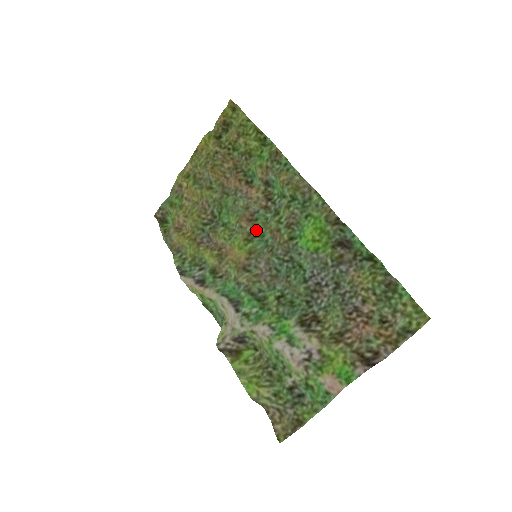
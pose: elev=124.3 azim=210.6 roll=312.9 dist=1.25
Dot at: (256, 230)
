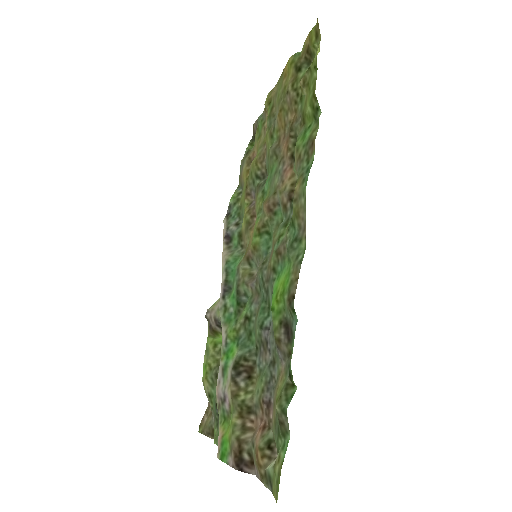
Dot at: (270, 225)
